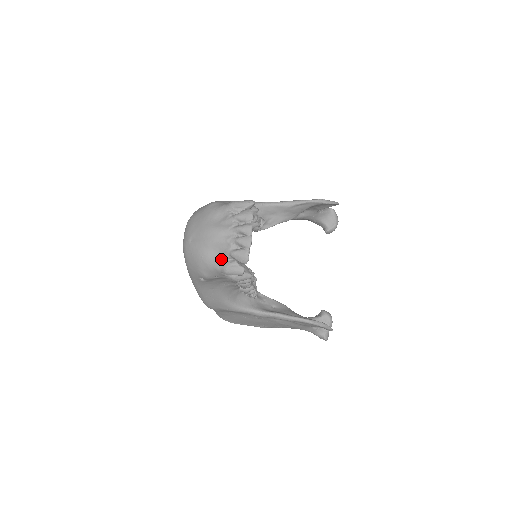
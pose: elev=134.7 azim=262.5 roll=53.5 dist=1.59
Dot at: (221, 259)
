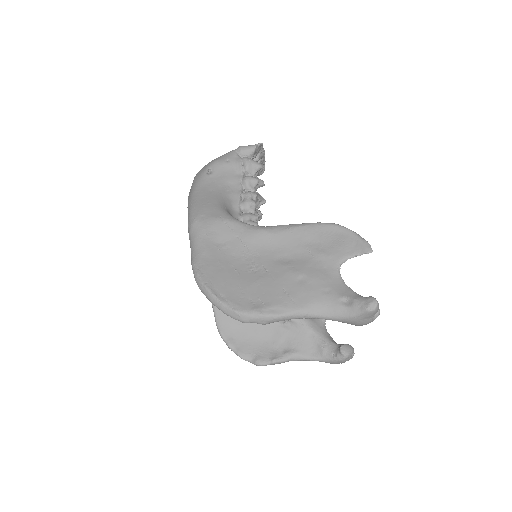
Dot at: occluded
